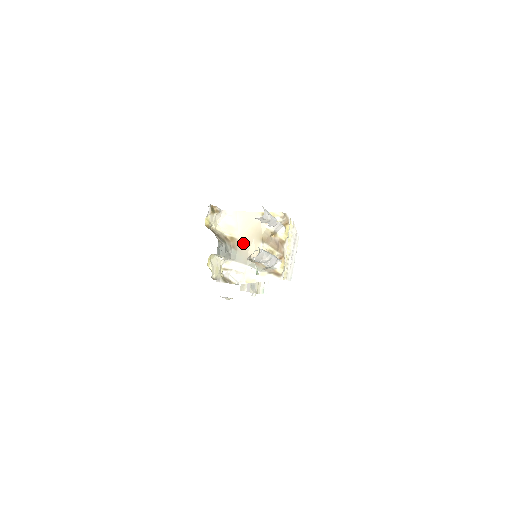
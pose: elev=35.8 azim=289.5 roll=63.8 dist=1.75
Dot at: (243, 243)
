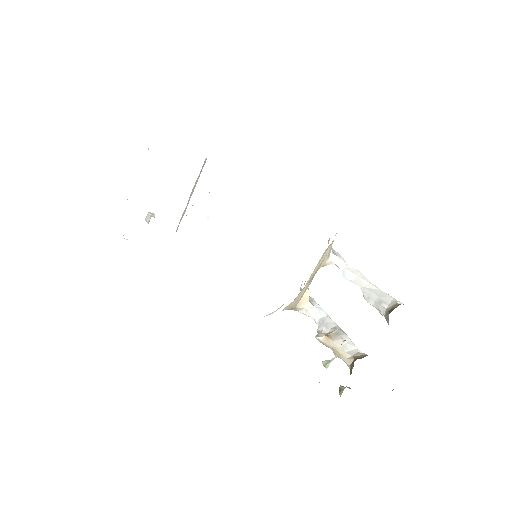
Dot at: (300, 292)
